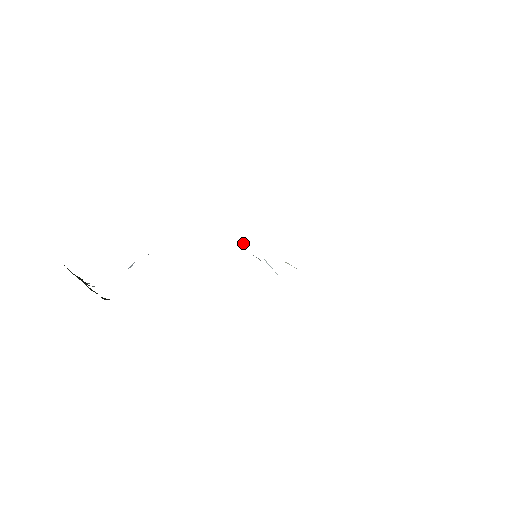
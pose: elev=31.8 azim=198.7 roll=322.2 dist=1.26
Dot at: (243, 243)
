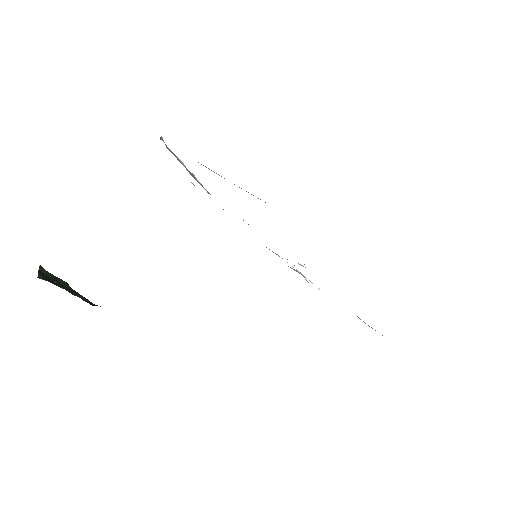
Dot at: occluded
